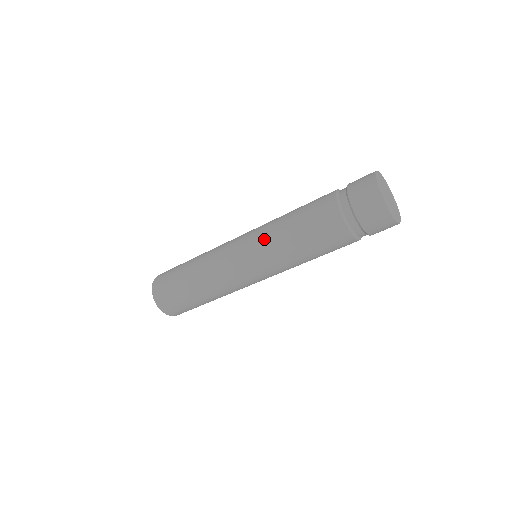
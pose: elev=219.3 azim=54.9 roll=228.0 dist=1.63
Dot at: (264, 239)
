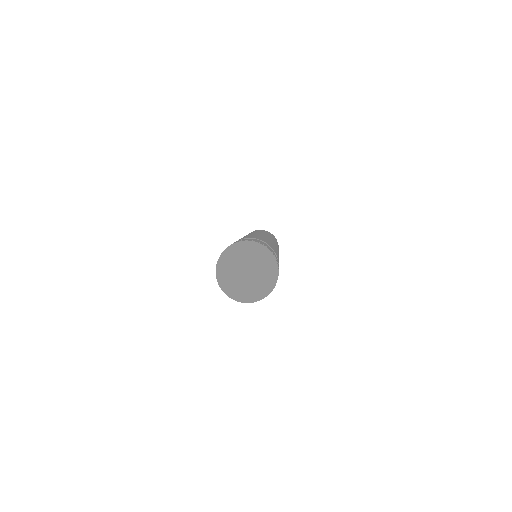
Dot at: occluded
